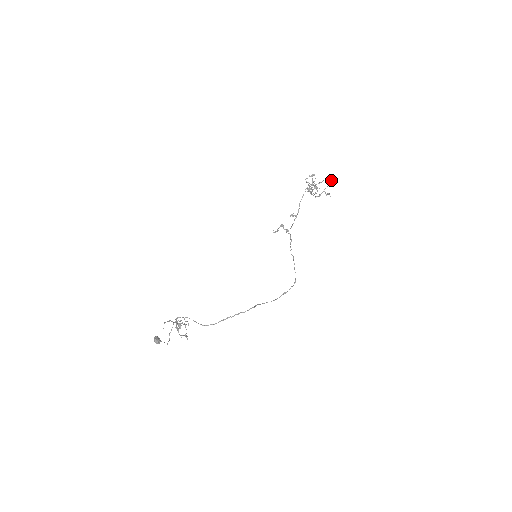
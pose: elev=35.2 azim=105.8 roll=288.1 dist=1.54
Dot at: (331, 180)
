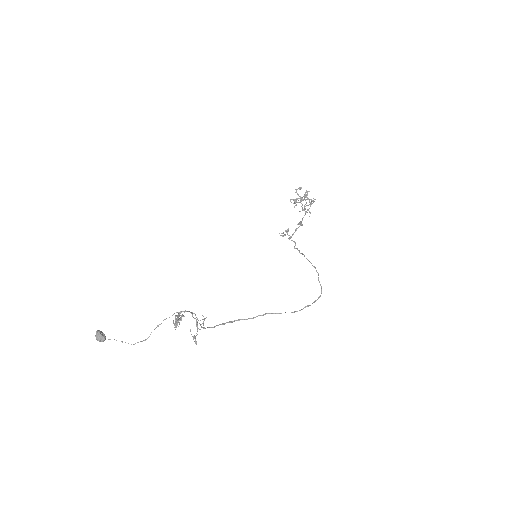
Dot at: occluded
